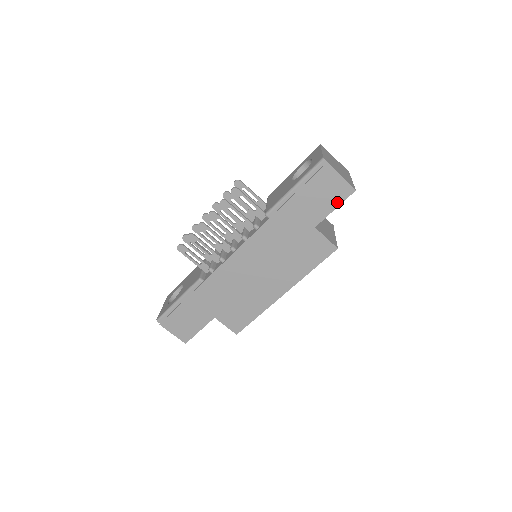
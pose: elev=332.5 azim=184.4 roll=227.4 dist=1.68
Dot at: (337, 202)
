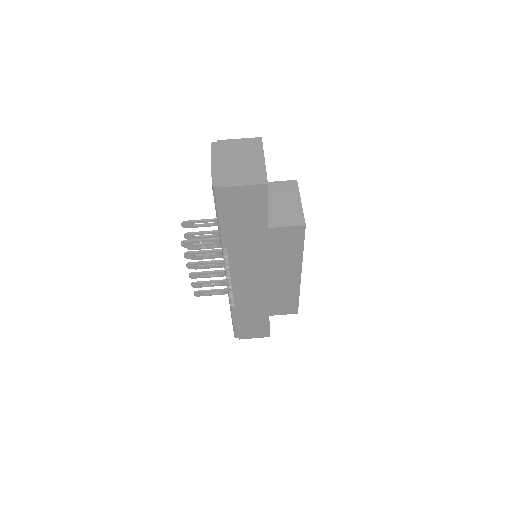
Dot at: (263, 202)
